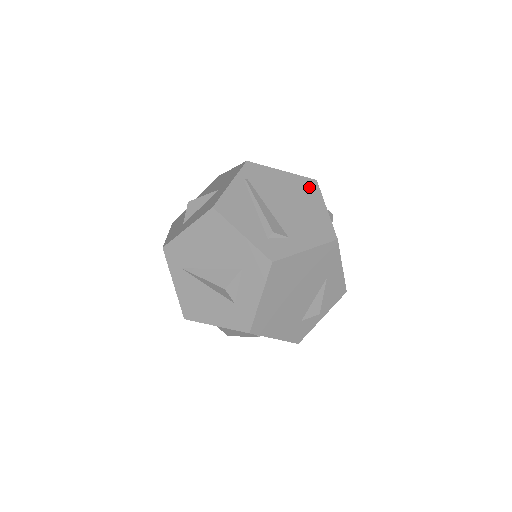
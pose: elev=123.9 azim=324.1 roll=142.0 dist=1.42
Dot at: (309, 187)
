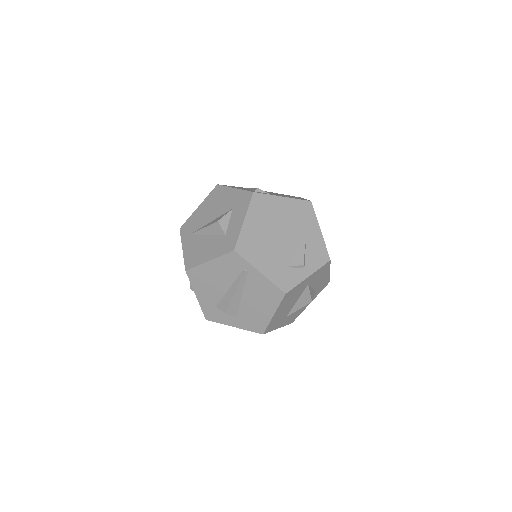
Dot at: occluded
